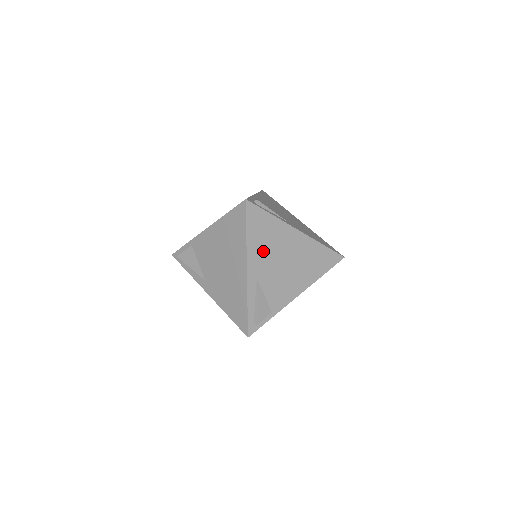
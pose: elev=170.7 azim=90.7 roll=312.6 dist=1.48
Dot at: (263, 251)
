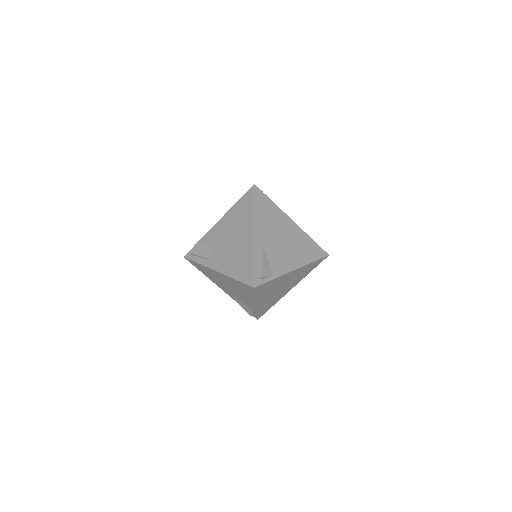
Dot at: (266, 224)
